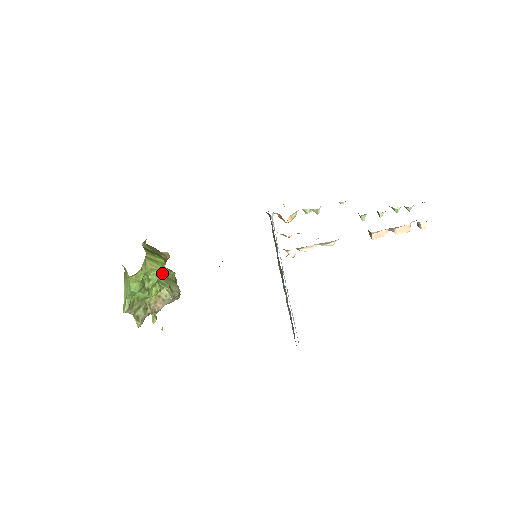
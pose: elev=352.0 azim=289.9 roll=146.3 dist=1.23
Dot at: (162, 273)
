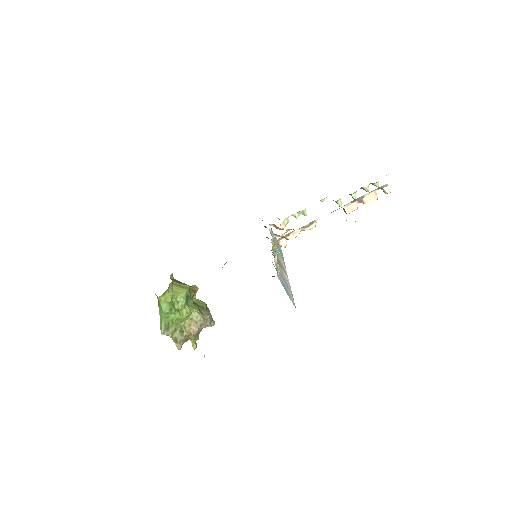
Dot at: (191, 299)
